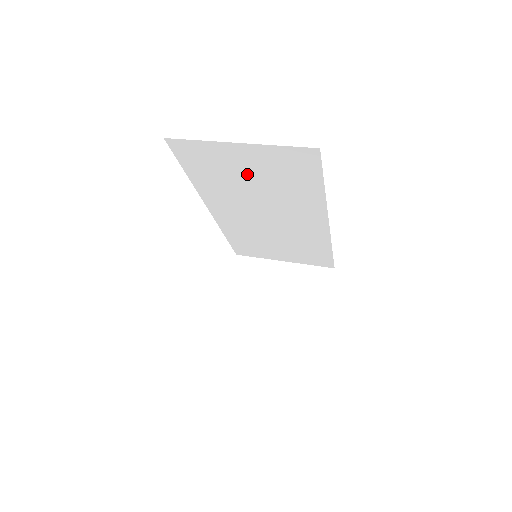
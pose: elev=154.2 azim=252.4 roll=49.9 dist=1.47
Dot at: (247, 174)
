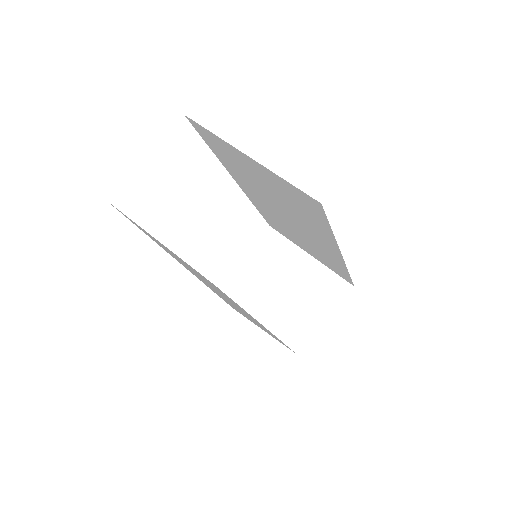
Dot at: (262, 181)
